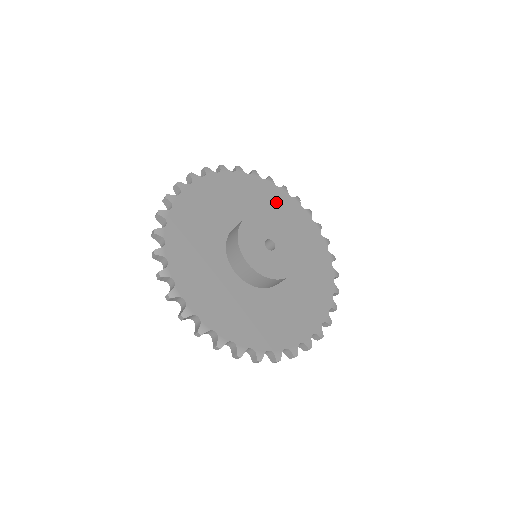
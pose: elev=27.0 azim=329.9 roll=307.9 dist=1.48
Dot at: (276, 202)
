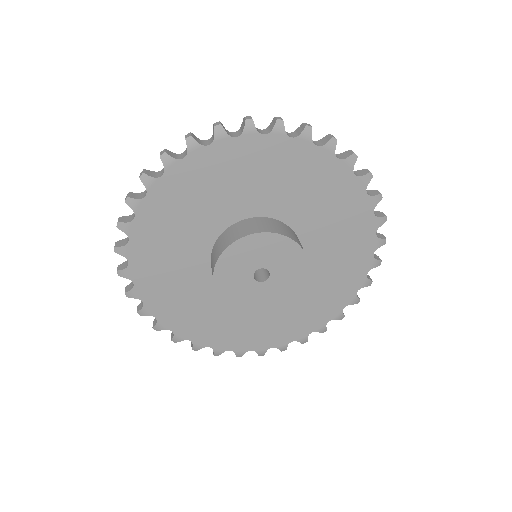
Dot at: (247, 167)
